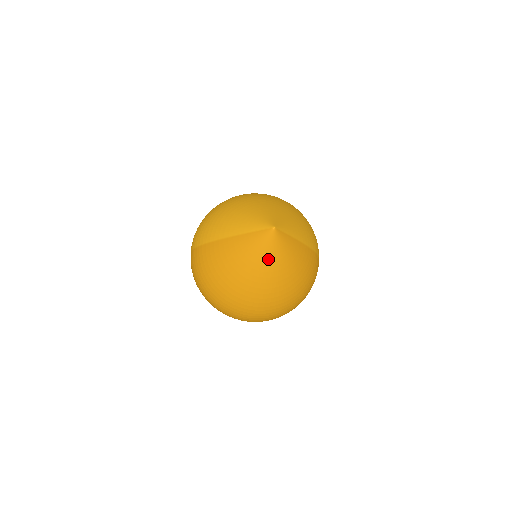
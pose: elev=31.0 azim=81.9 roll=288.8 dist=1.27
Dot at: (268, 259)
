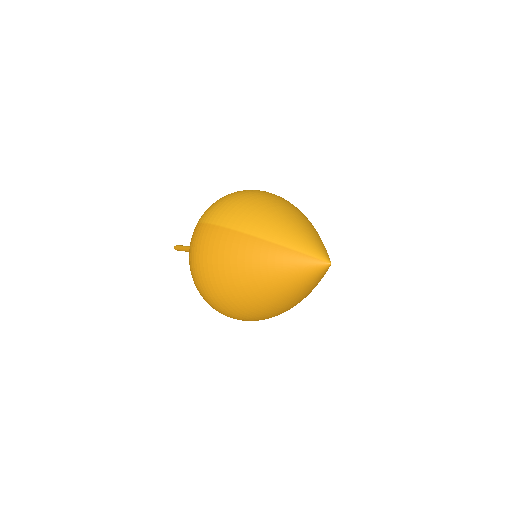
Dot at: (301, 283)
